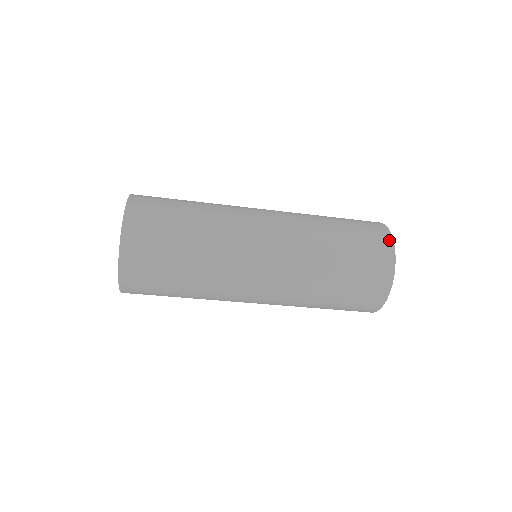
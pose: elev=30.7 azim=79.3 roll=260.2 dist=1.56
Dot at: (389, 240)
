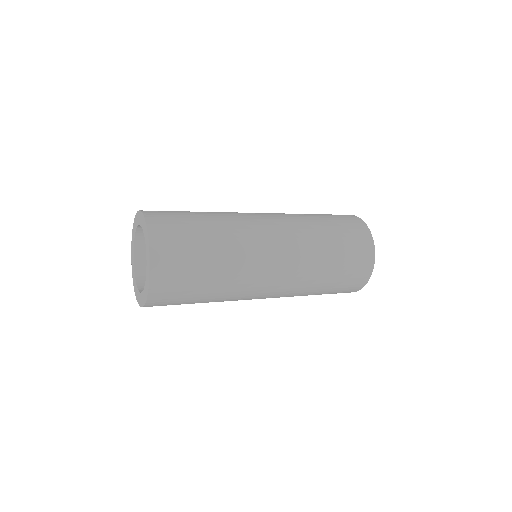
Dot at: (359, 220)
